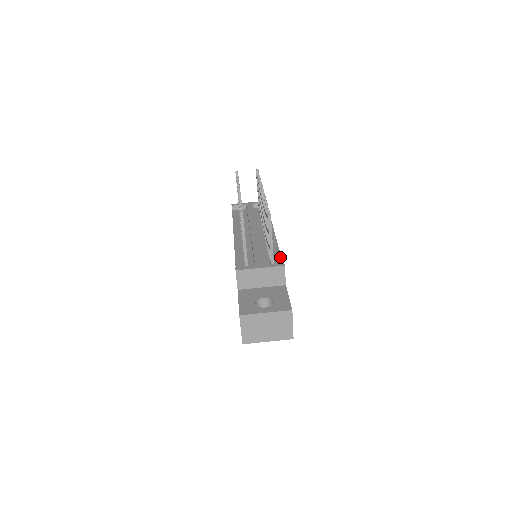
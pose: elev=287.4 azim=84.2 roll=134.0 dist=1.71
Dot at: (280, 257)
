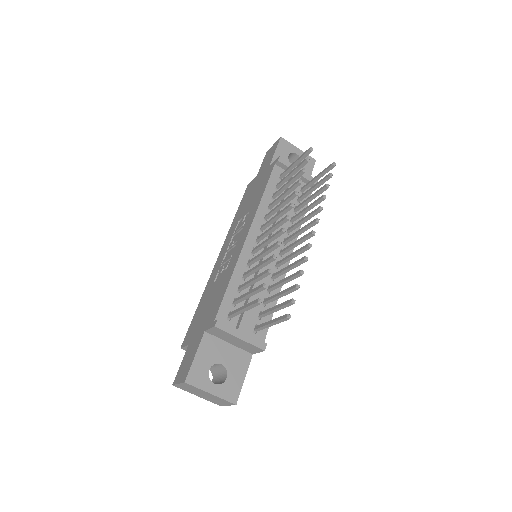
Dot at: (271, 318)
